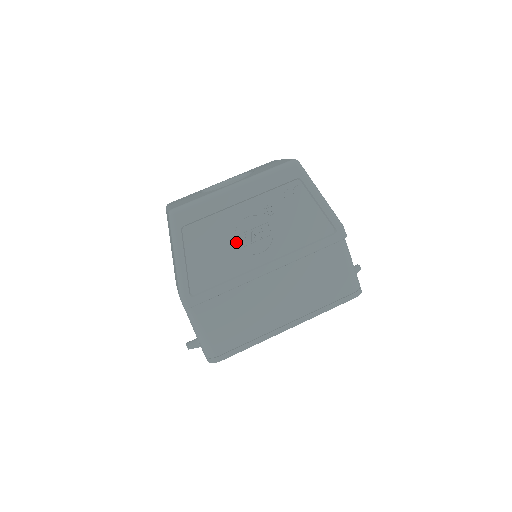
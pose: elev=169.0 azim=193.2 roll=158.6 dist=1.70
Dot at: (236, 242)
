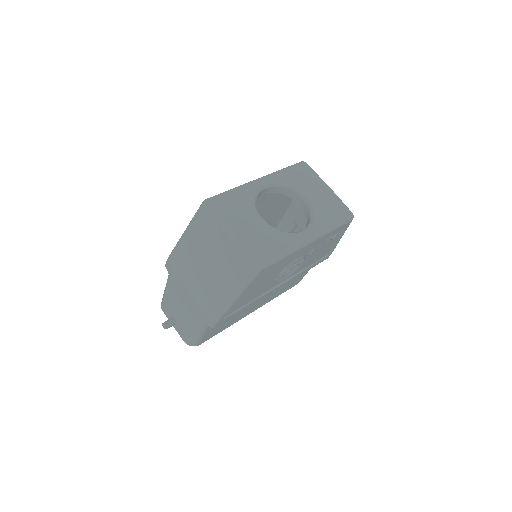
Dot at: (277, 276)
